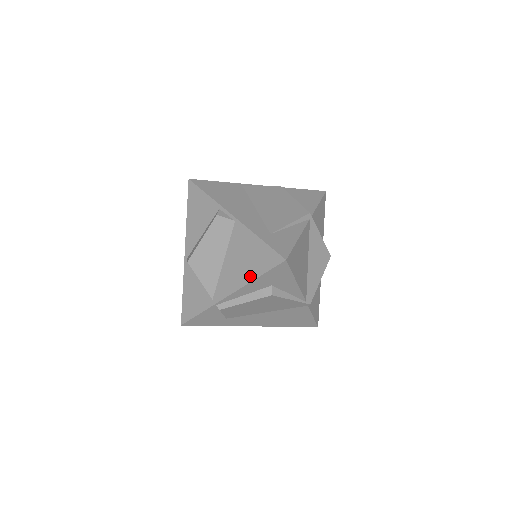
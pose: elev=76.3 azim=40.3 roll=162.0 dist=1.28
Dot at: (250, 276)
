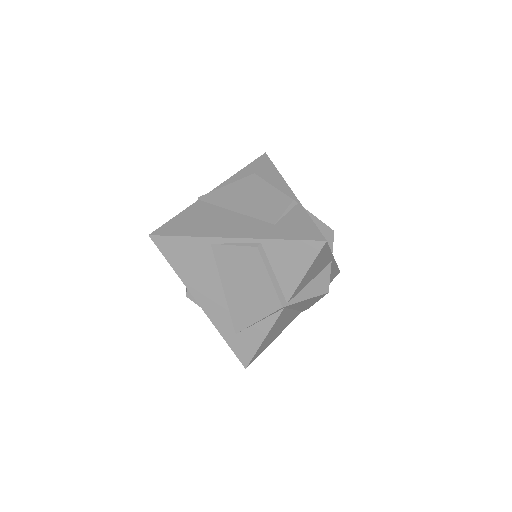
Dot at: occluded
